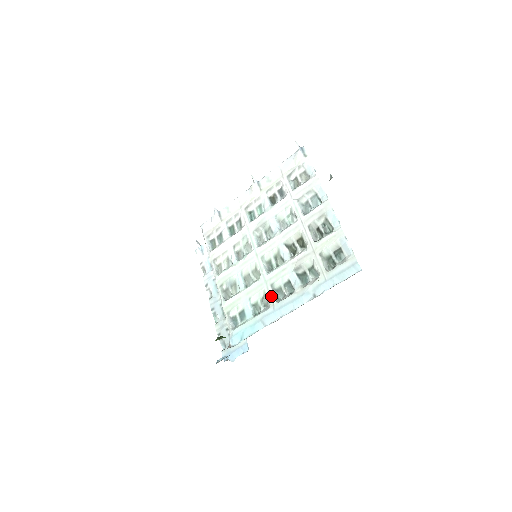
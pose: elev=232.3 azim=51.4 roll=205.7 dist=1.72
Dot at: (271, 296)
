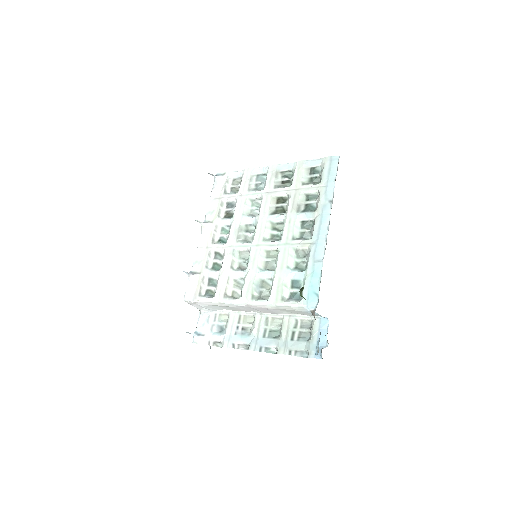
Dot at: (302, 243)
